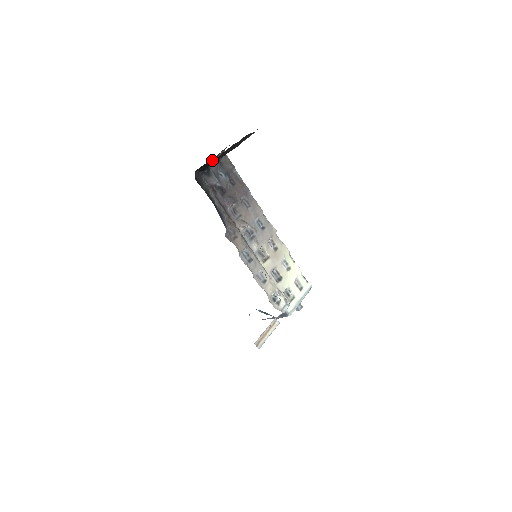
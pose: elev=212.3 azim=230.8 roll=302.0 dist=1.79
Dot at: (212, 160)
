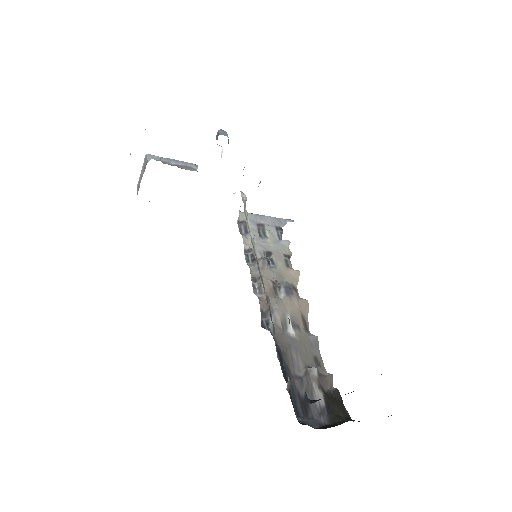
Dot at: occluded
